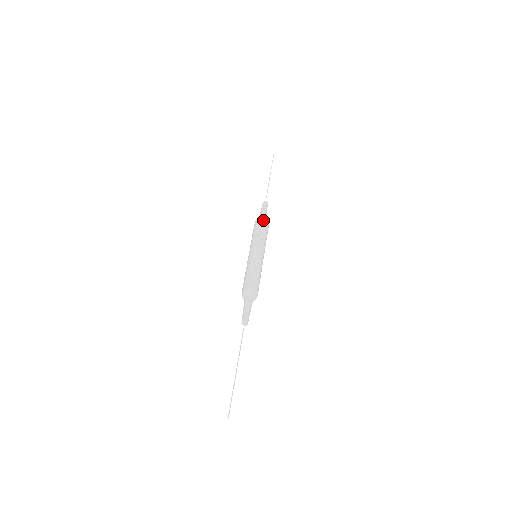
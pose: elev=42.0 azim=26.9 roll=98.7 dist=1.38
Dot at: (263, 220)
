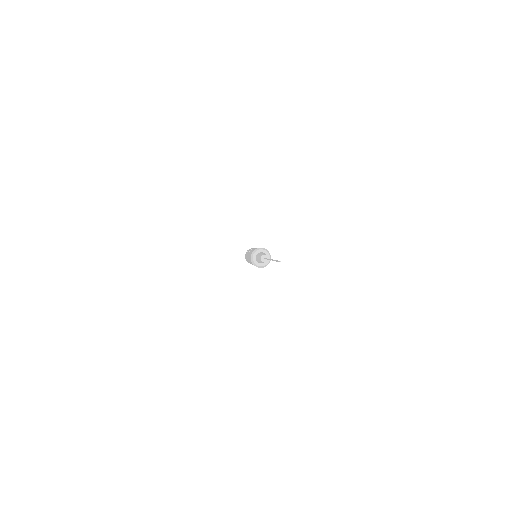
Dot at: occluded
